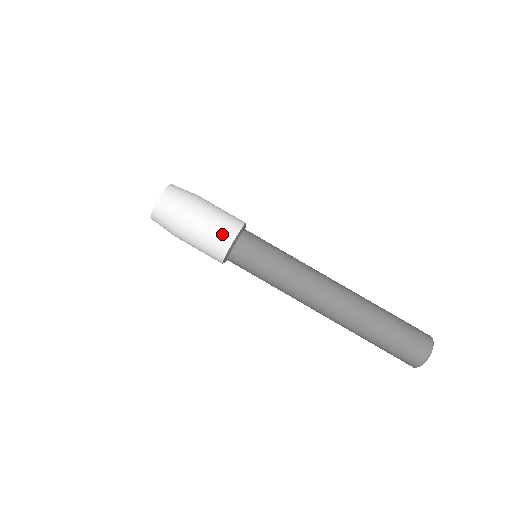
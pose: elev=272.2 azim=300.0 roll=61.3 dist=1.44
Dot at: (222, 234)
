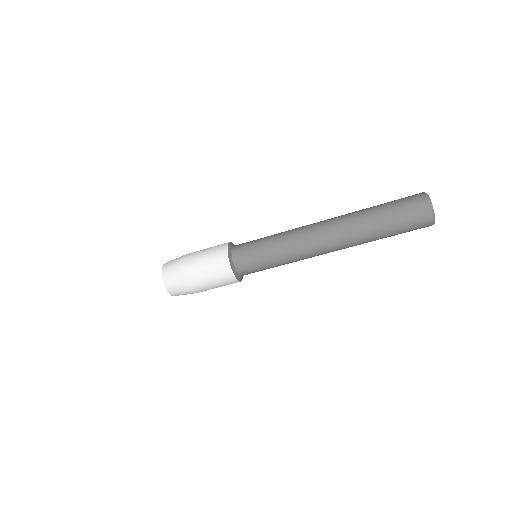
Dot at: occluded
